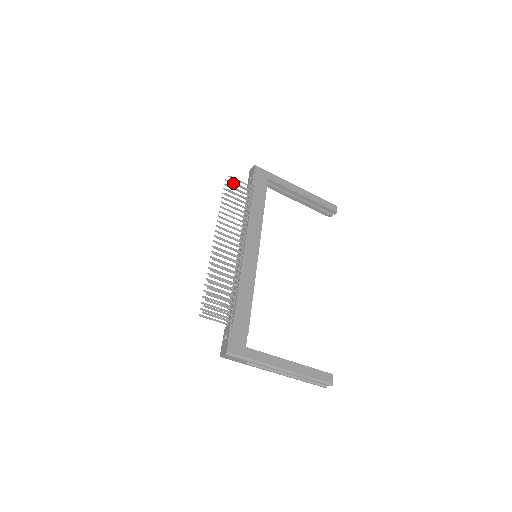
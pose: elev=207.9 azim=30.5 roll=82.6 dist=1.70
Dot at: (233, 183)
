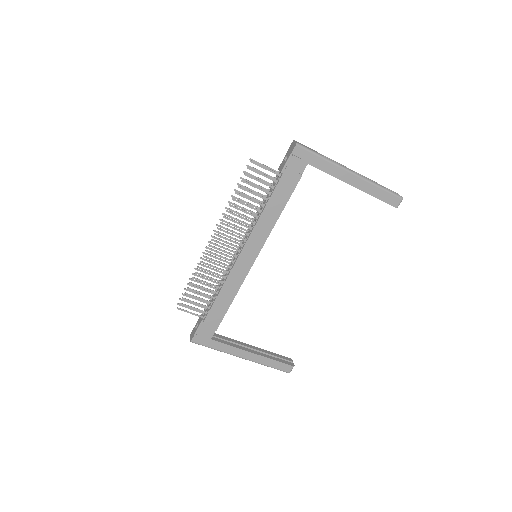
Dot at: (254, 171)
